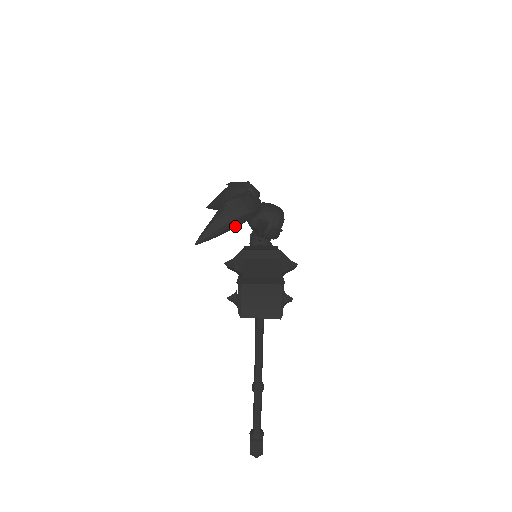
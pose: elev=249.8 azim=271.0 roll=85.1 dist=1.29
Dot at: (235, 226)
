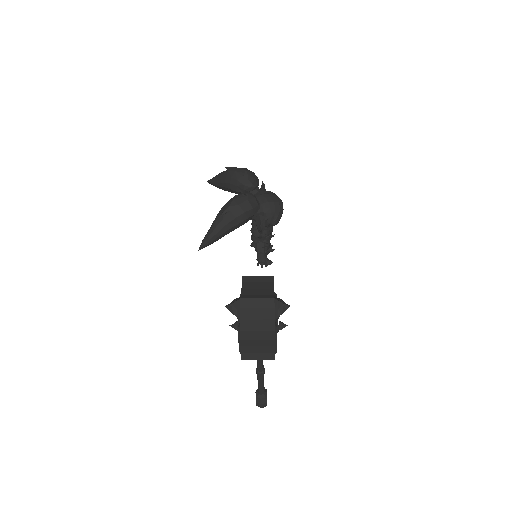
Dot at: (235, 228)
